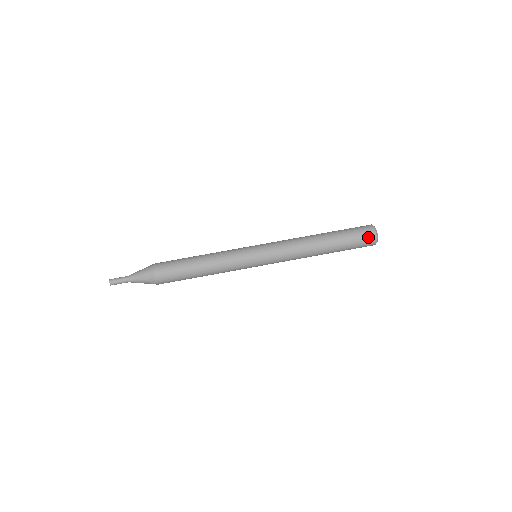
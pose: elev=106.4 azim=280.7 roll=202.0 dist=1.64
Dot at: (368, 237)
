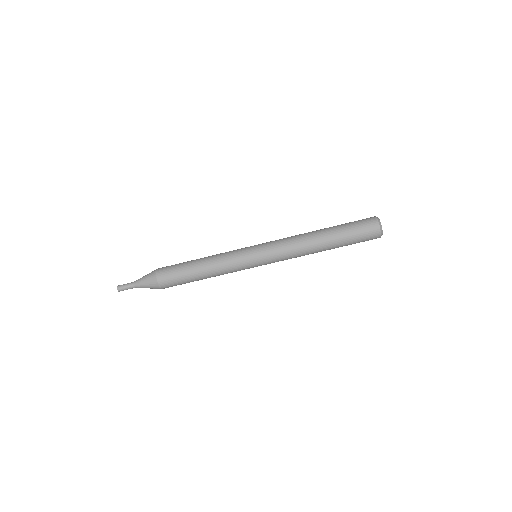
Dot at: (372, 234)
